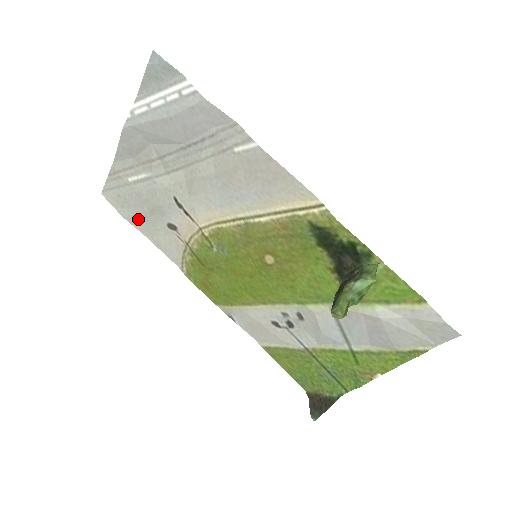
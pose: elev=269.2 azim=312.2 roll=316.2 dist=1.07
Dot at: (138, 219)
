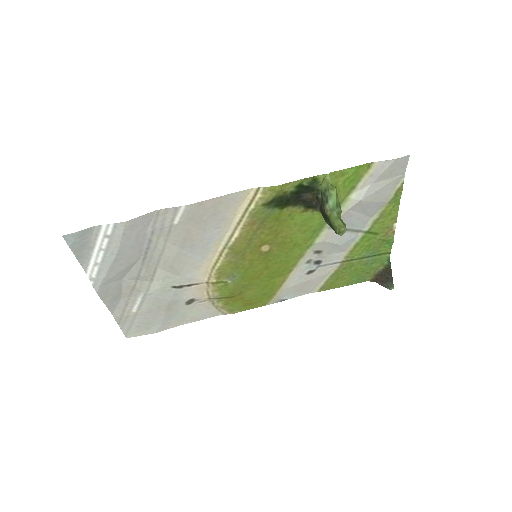
Dot at: (166, 323)
